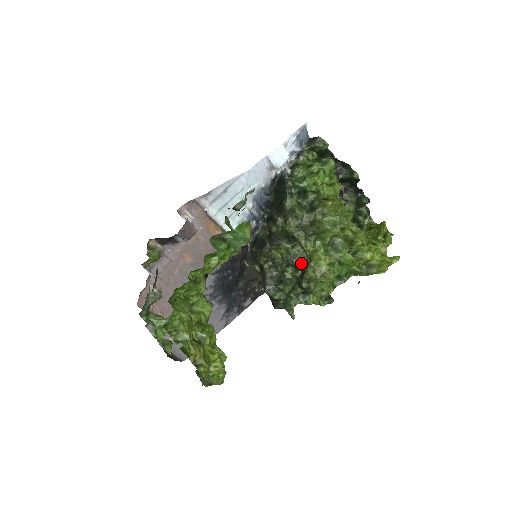
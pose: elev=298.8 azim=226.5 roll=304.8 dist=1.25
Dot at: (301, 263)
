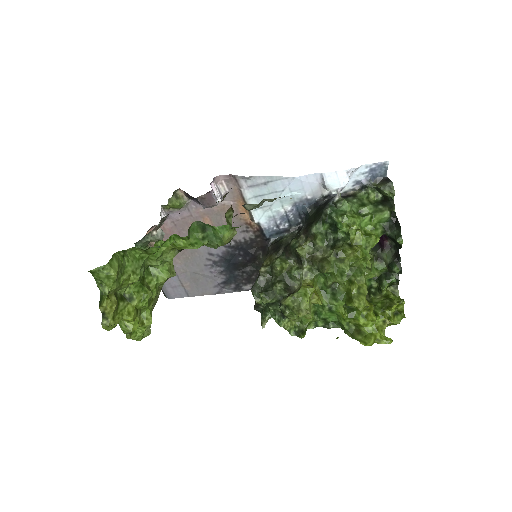
Dot at: (295, 287)
